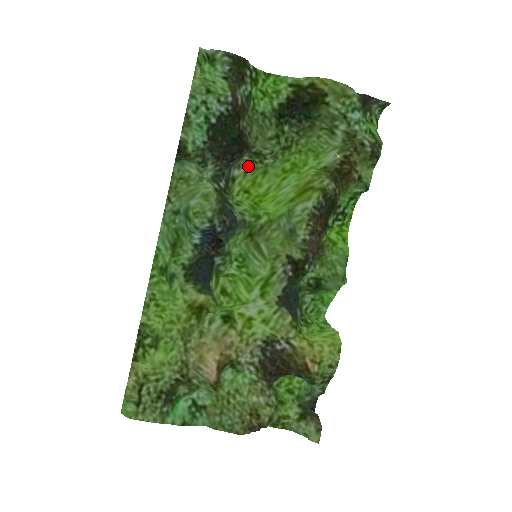
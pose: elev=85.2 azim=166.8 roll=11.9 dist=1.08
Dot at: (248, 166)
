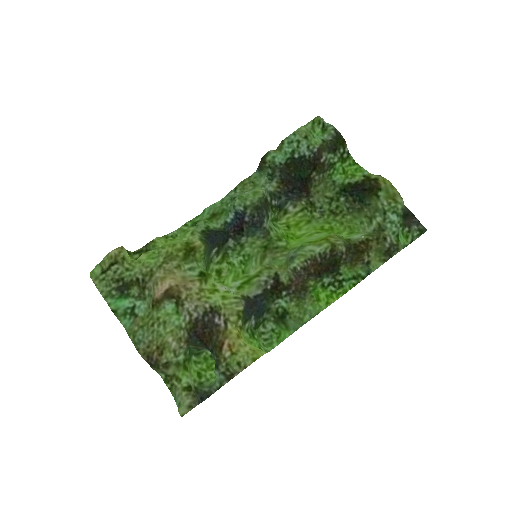
Dot at: (301, 210)
